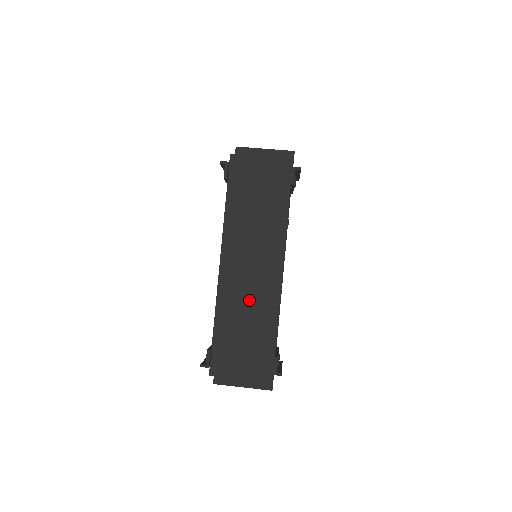
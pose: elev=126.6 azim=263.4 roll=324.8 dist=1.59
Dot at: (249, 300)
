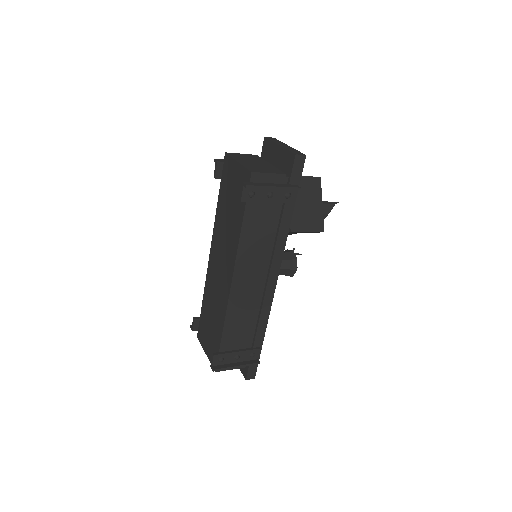
Dot at: (216, 295)
